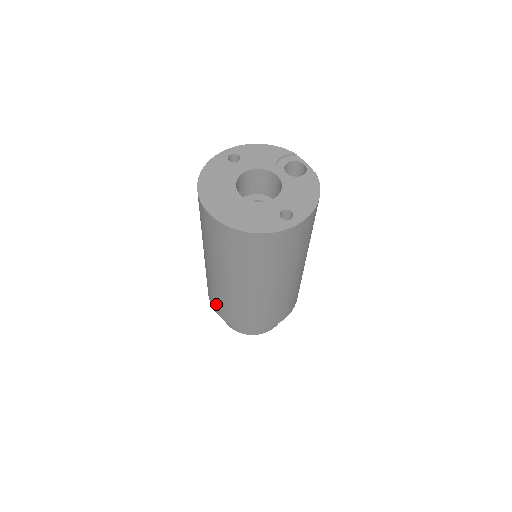
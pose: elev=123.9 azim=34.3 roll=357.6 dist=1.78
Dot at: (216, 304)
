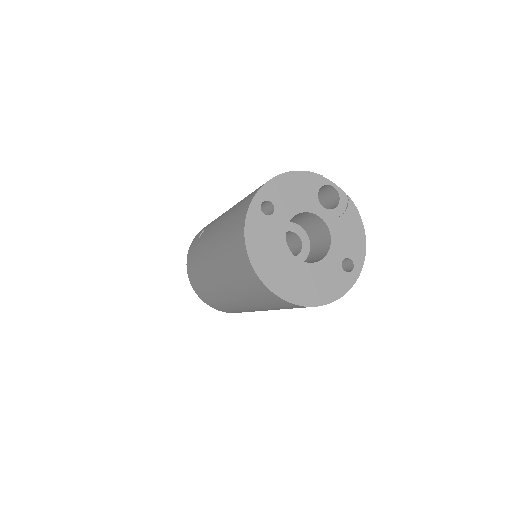
Dot at: (220, 308)
